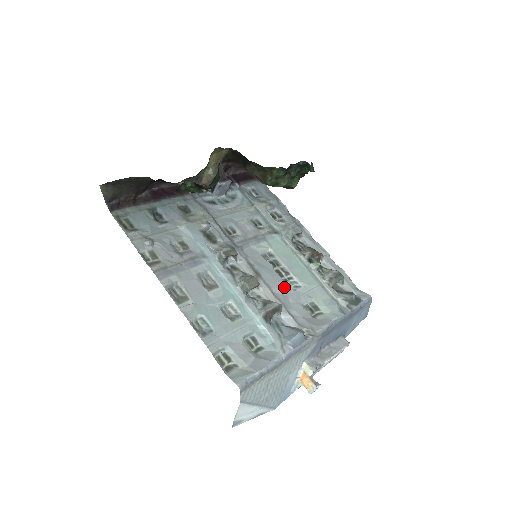
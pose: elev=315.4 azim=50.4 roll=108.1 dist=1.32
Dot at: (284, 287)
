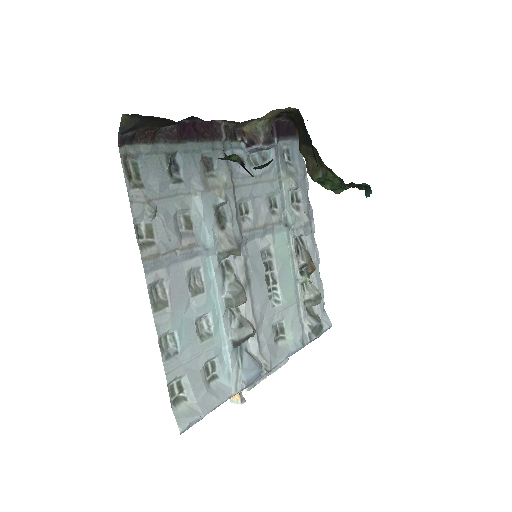
Dot at: (265, 302)
